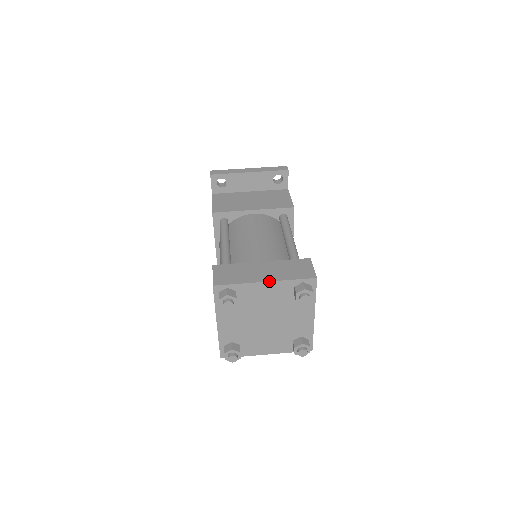
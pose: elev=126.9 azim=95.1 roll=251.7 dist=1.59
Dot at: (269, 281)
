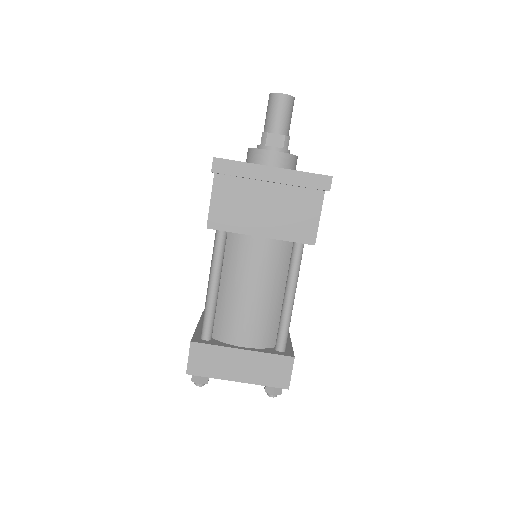
Dot at: (241, 382)
